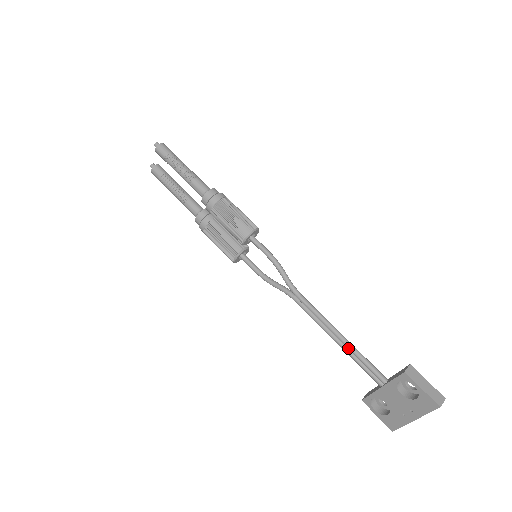
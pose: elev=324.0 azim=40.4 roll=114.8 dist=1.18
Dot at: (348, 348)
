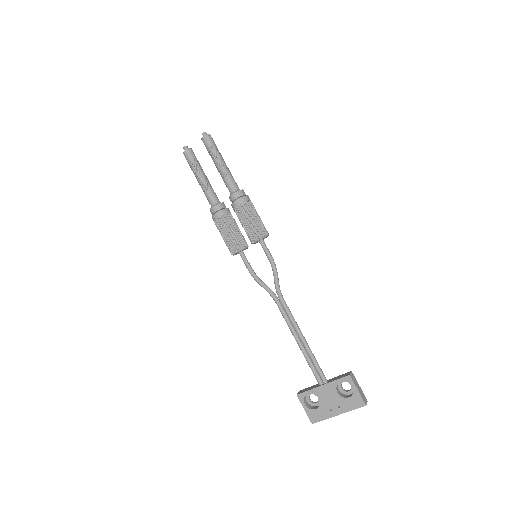
Dot at: (307, 349)
